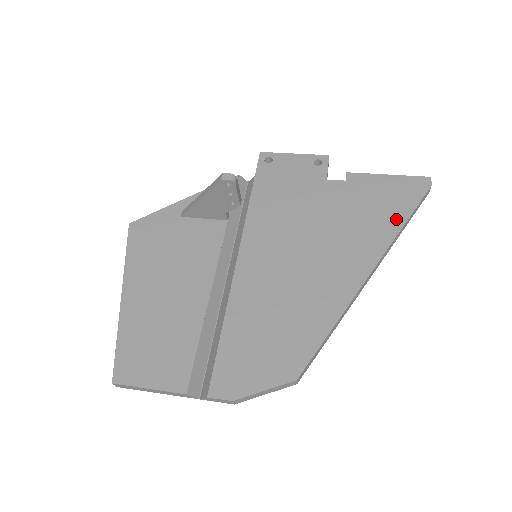
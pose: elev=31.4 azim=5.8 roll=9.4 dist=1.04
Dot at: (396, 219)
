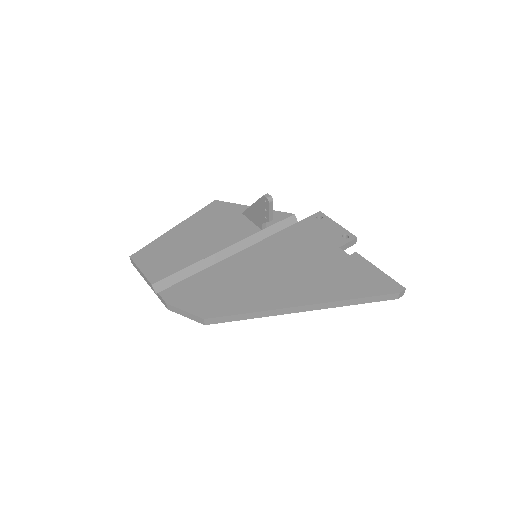
Dot at: (353, 293)
